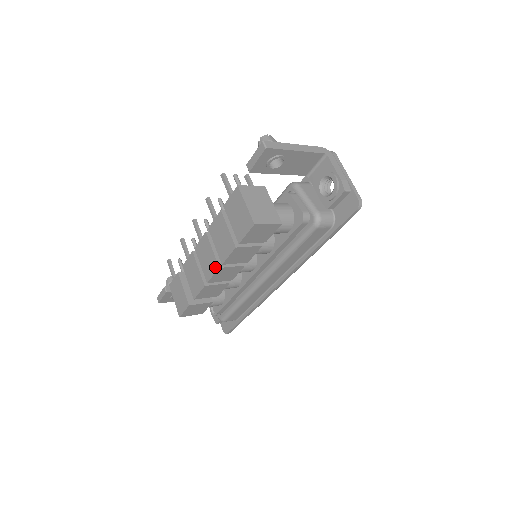
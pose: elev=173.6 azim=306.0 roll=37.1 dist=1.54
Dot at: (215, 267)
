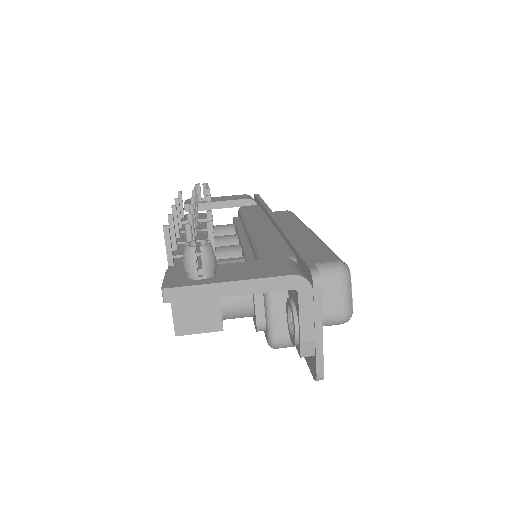
Dot at: occluded
